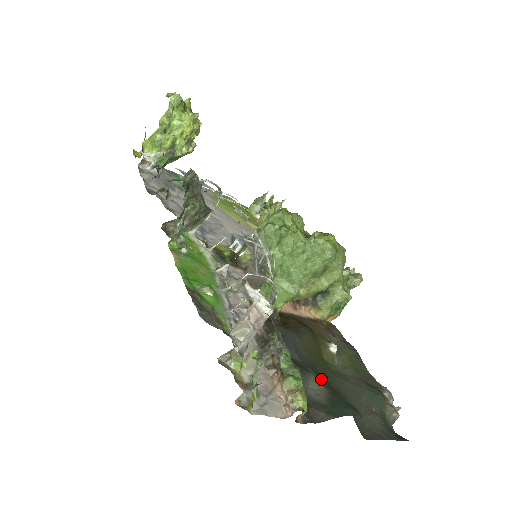
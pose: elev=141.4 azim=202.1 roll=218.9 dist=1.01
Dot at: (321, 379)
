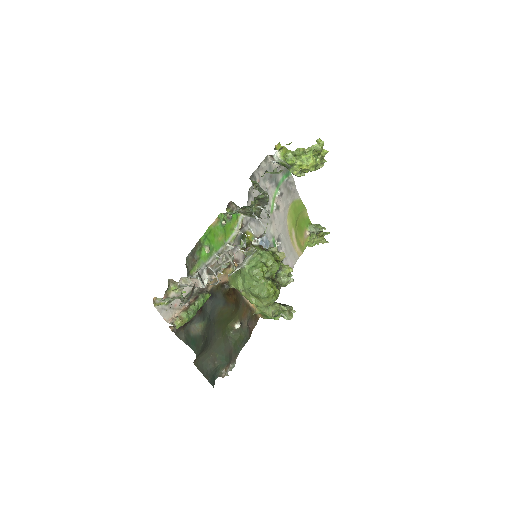
Dot at: (208, 328)
